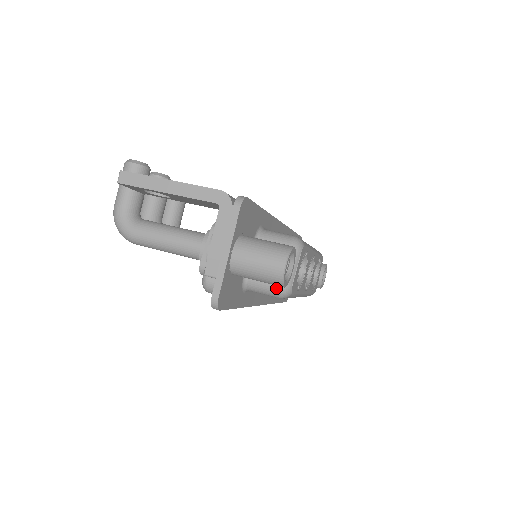
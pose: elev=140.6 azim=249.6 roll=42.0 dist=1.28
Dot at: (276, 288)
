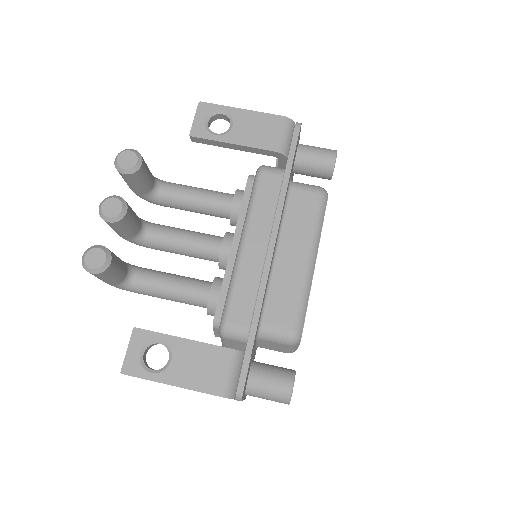
Dot at: occluded
